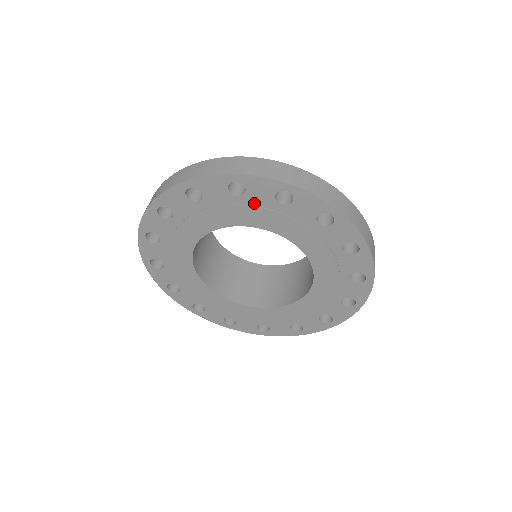
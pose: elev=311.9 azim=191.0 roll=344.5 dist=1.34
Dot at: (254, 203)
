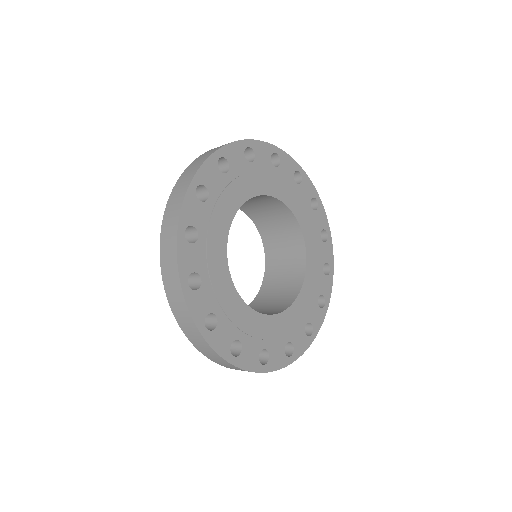
Dot at: (282, 177)
